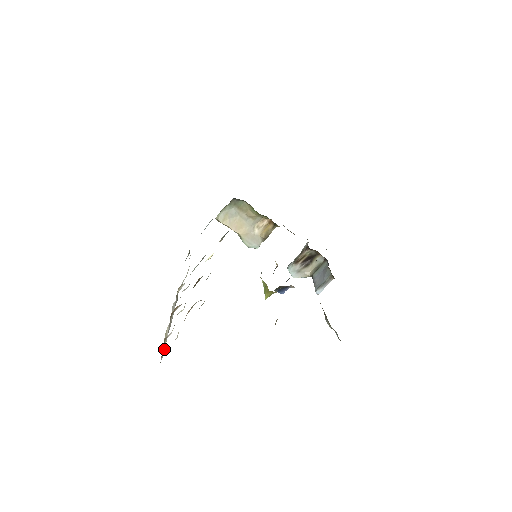
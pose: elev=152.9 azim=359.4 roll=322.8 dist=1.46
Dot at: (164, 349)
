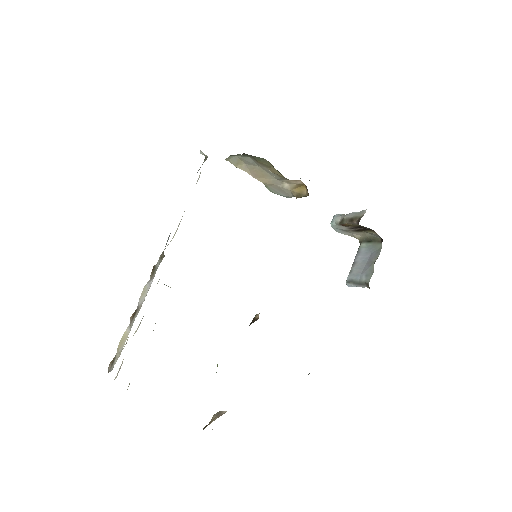
Dot at: (122, 347)
